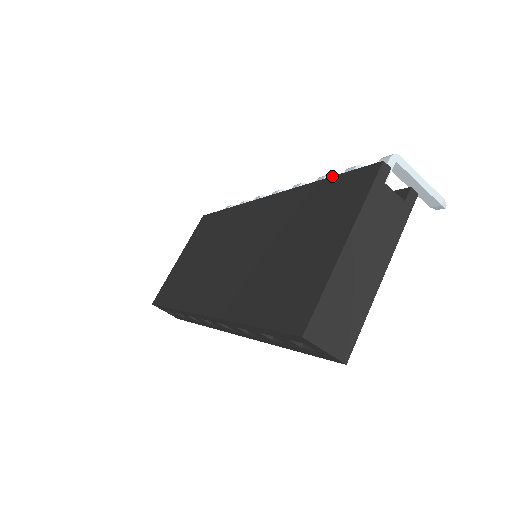
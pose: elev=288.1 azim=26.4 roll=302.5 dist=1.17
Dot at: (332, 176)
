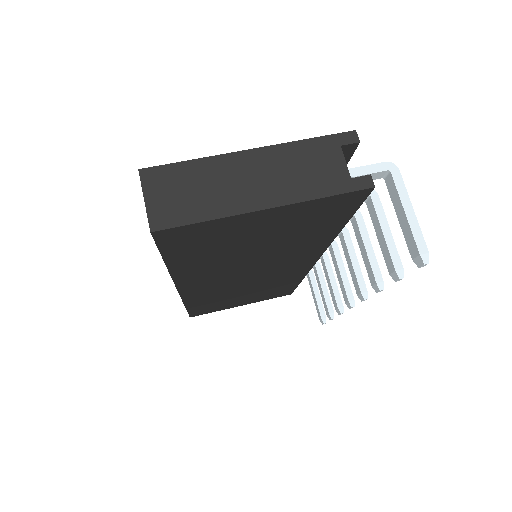
Dot at: occluded
